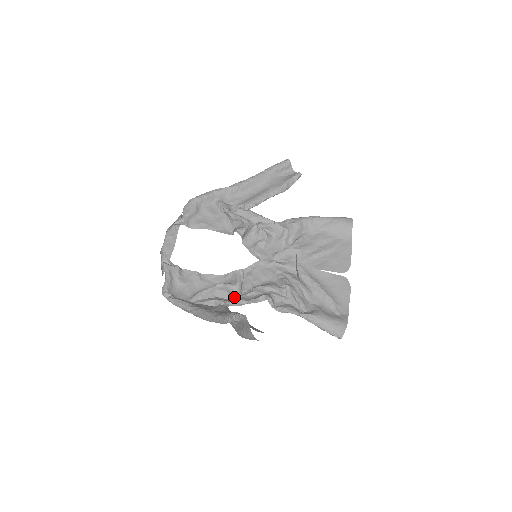
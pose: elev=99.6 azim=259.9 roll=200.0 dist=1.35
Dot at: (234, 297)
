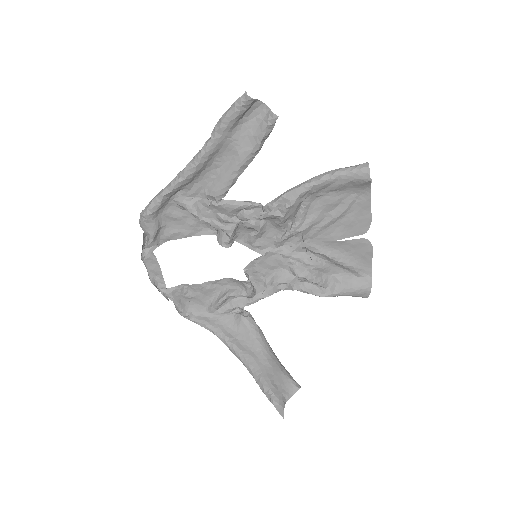
Dot at: occluded
